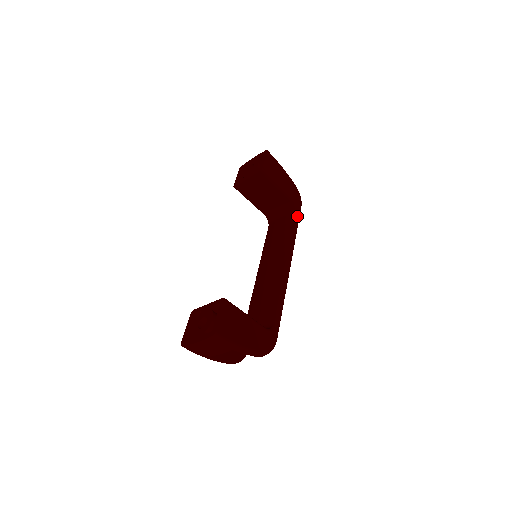
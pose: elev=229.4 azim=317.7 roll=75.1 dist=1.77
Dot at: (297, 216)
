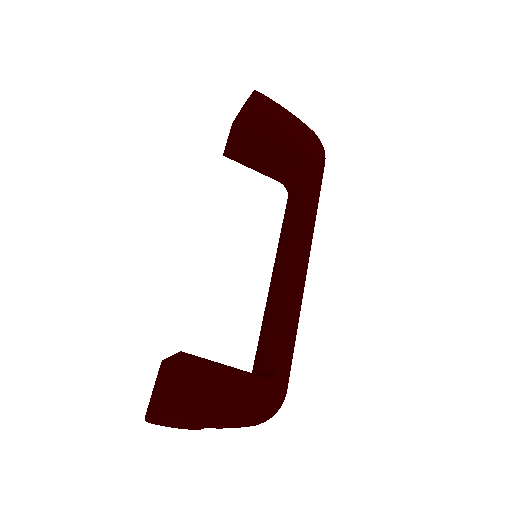
Dot at: (317, 178)
